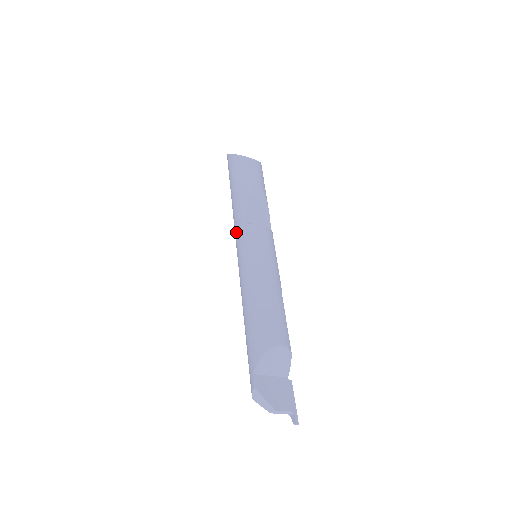
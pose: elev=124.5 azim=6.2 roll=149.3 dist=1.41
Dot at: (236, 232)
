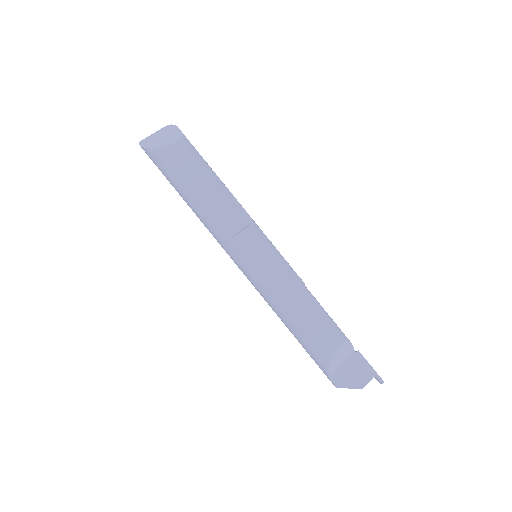
Dot at: occluded
